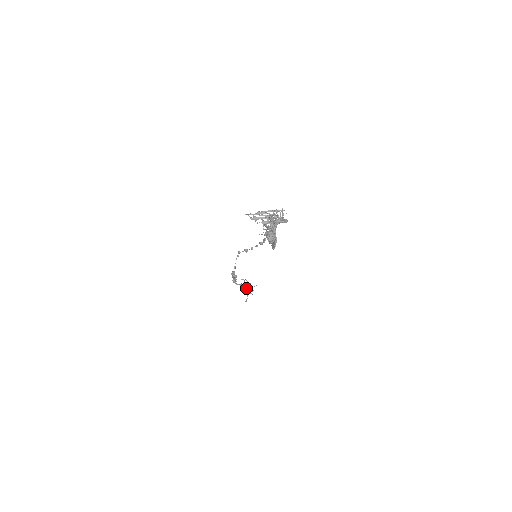
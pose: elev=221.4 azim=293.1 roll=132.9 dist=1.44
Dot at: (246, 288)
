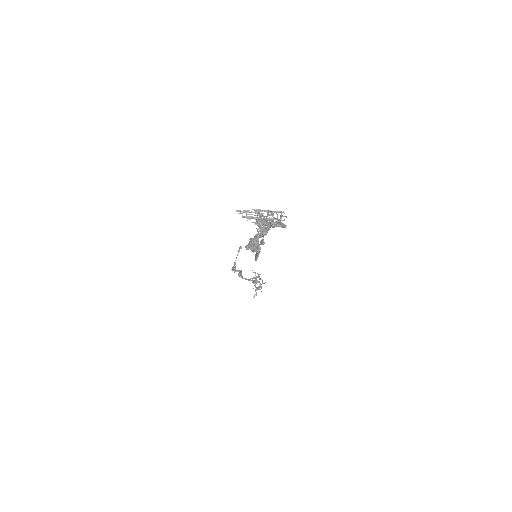
Dot at: (256, 283)
